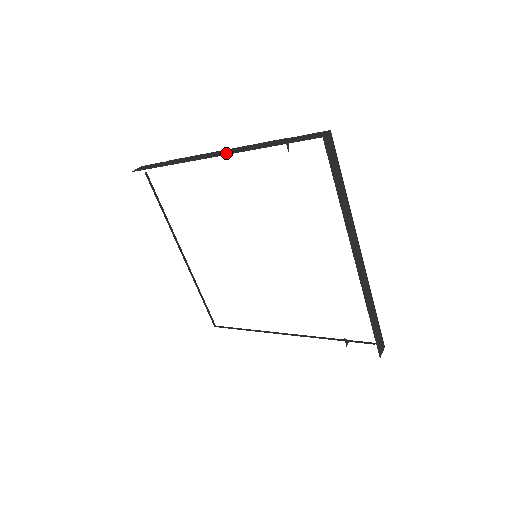
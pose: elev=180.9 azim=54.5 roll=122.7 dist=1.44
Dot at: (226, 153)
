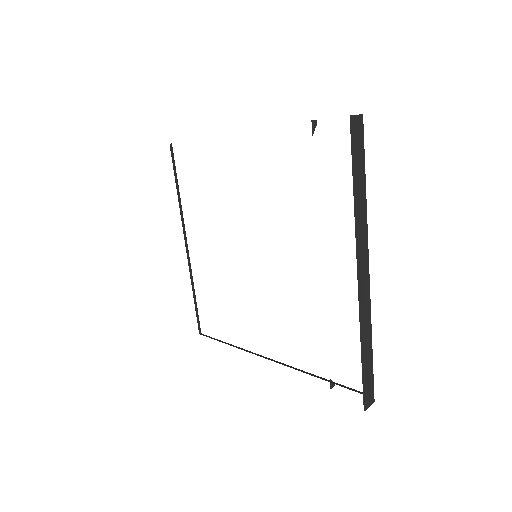
Dot at: occluded
